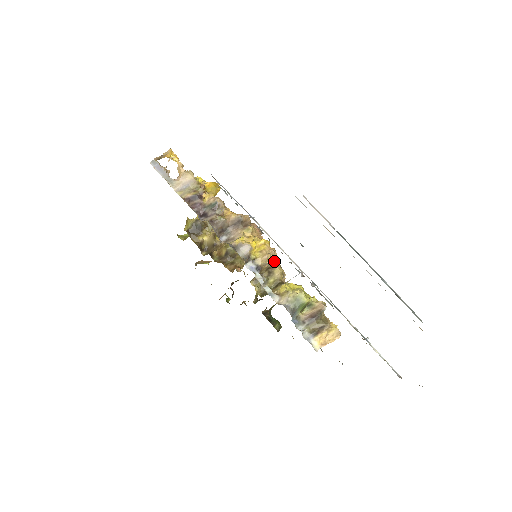
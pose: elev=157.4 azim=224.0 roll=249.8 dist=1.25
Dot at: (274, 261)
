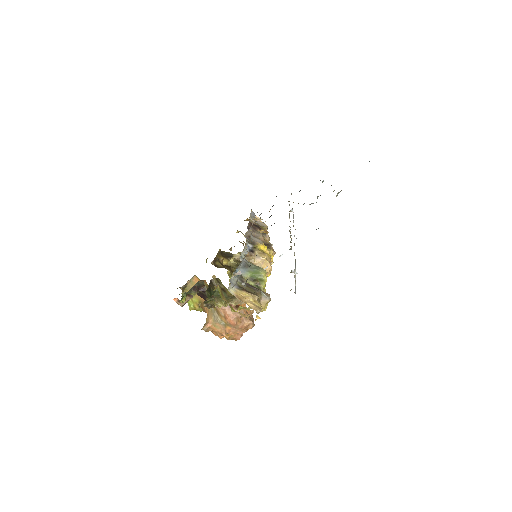
Dot at: occluded
